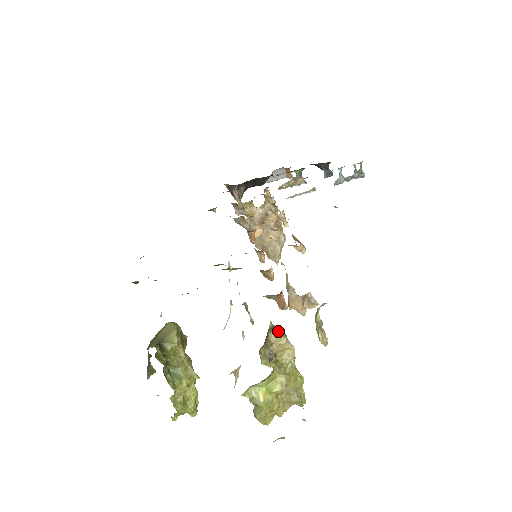
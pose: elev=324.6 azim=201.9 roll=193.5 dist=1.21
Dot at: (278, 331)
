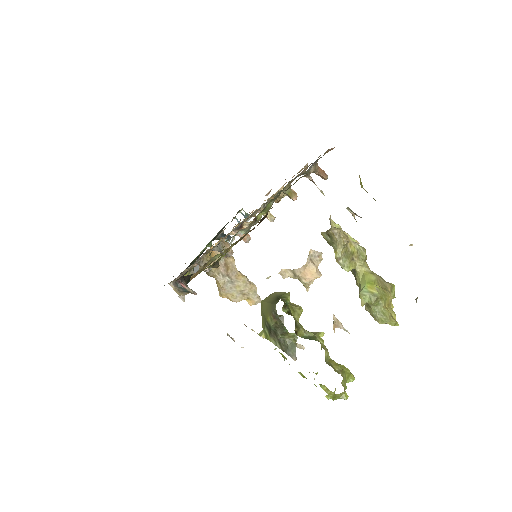
Dot at: occluded
